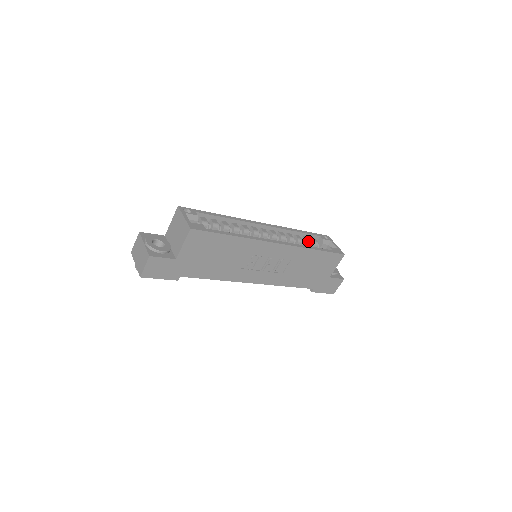
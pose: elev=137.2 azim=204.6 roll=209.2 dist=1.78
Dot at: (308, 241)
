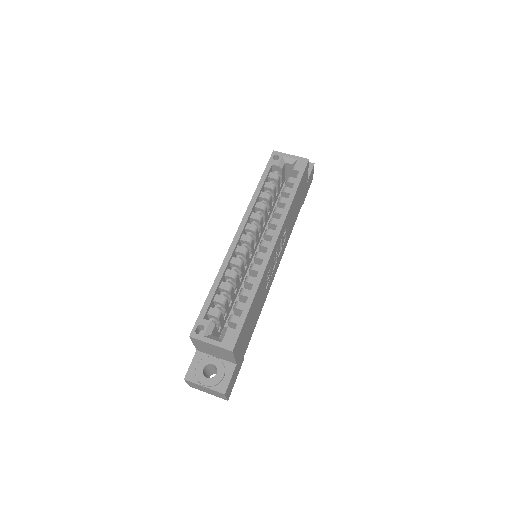
Dot at: (273, 187)
